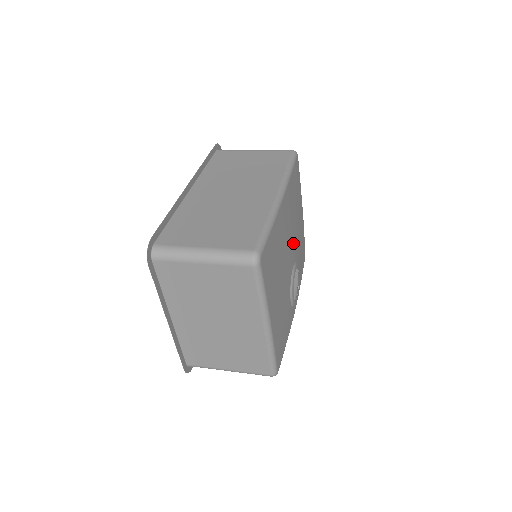
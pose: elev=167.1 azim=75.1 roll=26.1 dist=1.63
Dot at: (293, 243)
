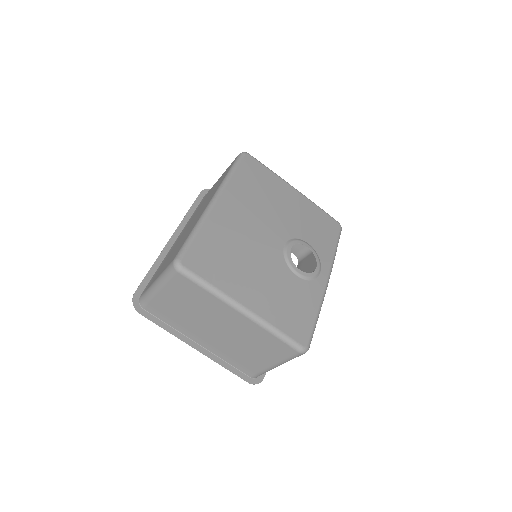
Dot at: (273, 226)
